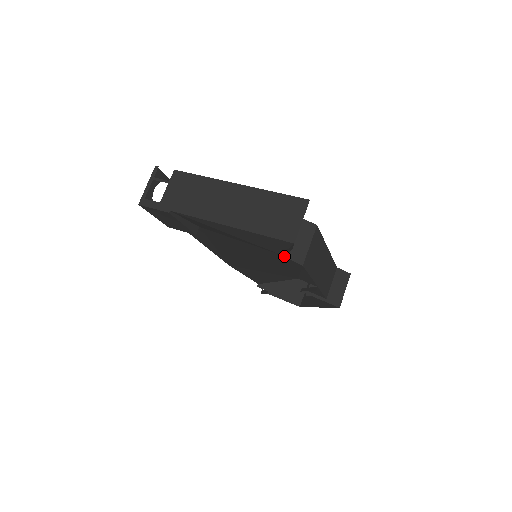
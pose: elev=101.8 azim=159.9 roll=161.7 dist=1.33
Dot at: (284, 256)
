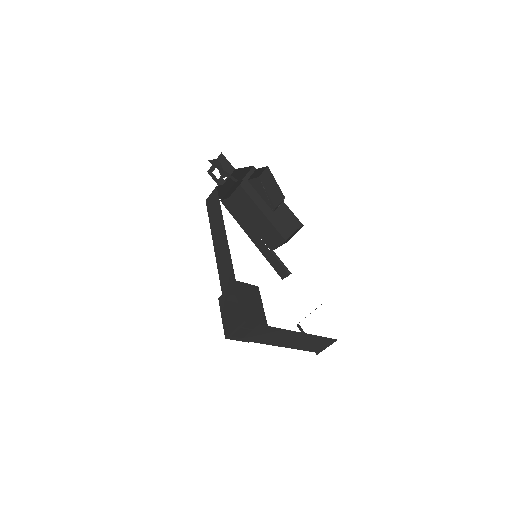
Dot at: (299, 322)
